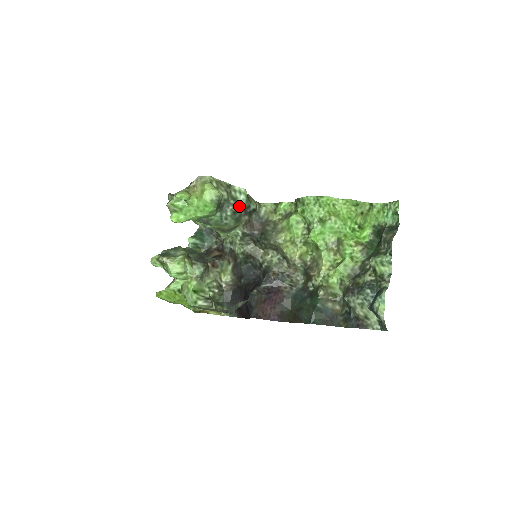
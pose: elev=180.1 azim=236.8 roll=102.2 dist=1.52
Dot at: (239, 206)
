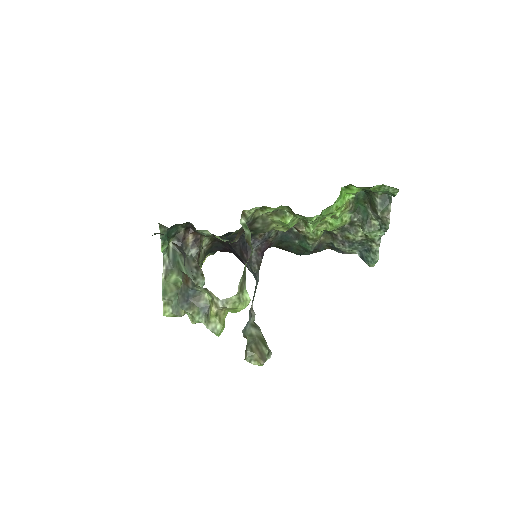
Dot at: occluded
